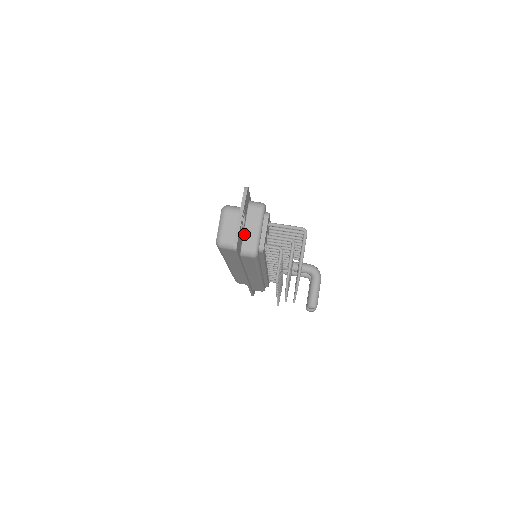
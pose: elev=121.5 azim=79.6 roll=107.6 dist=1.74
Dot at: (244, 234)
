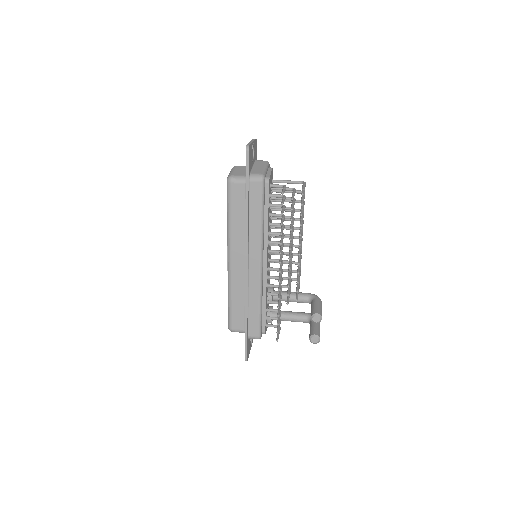
Dot at: (252, 169)
